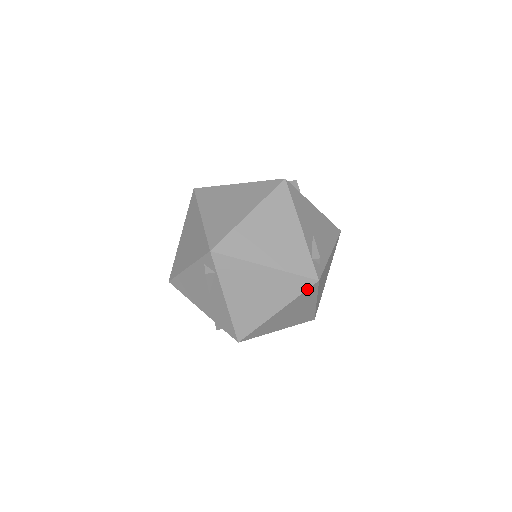
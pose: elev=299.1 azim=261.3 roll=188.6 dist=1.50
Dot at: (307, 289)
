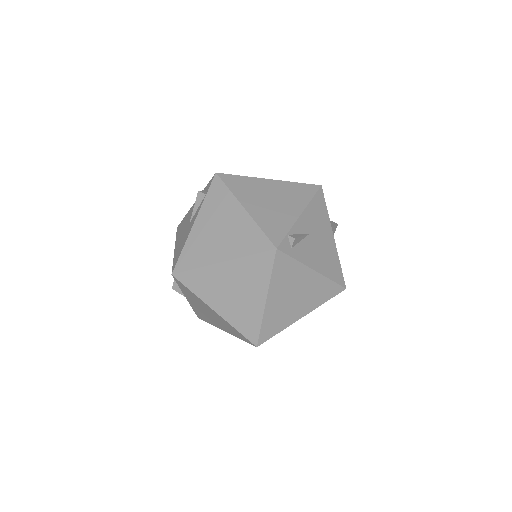
Dot at: (261, 252)
